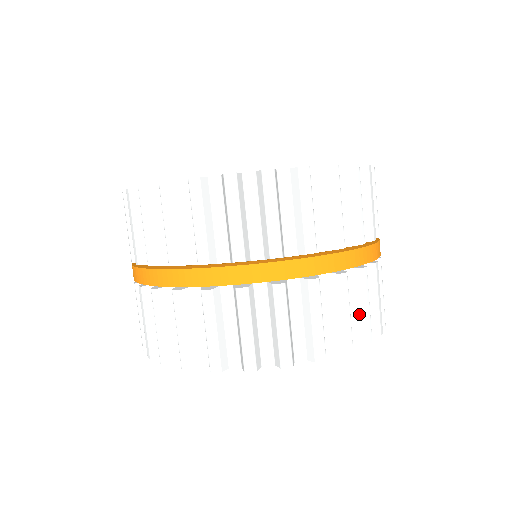
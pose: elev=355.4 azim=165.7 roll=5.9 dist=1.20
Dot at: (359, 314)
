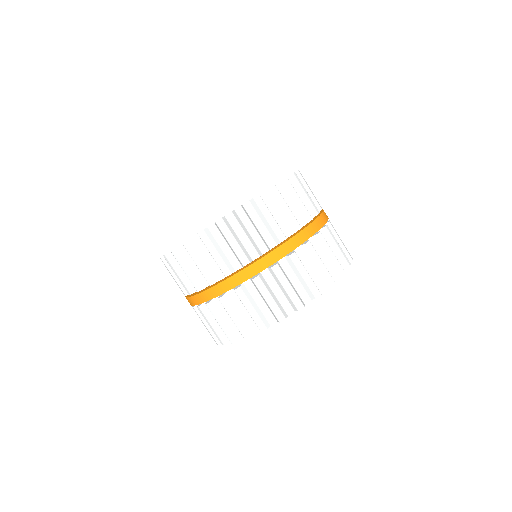
Dot at: occluded
